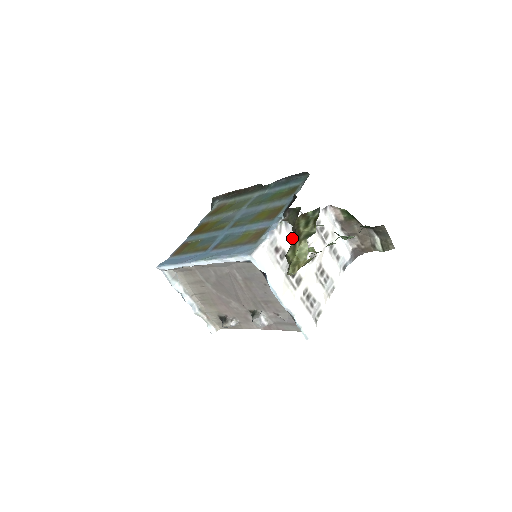
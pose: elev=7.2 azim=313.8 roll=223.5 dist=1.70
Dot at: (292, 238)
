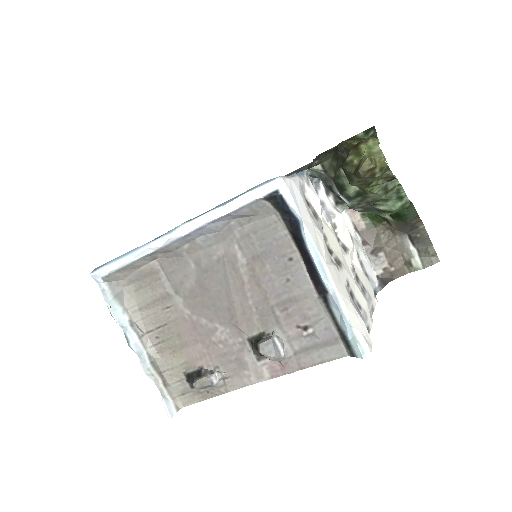
Dot at: occluded
